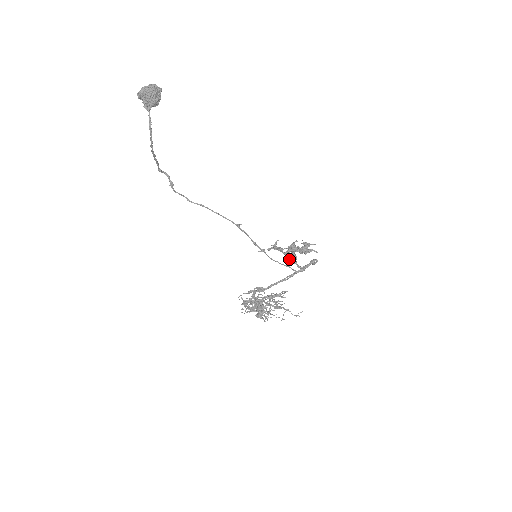
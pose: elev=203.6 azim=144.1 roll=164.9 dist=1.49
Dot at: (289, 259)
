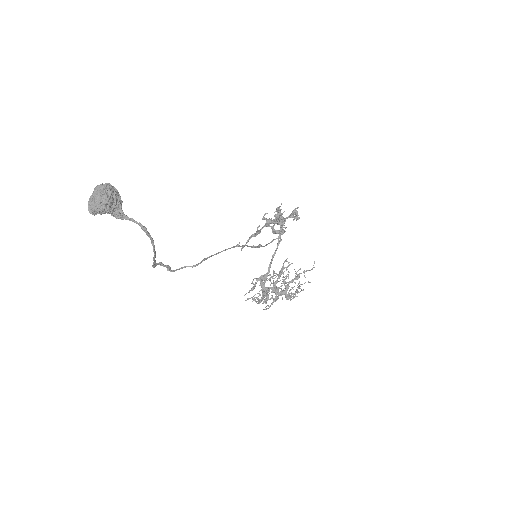
Dot at: (279, 233)
